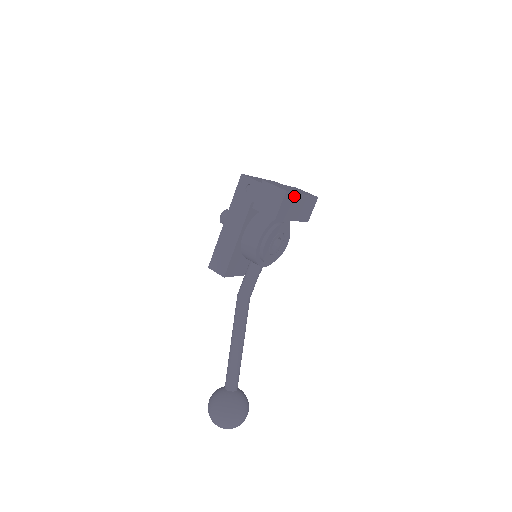
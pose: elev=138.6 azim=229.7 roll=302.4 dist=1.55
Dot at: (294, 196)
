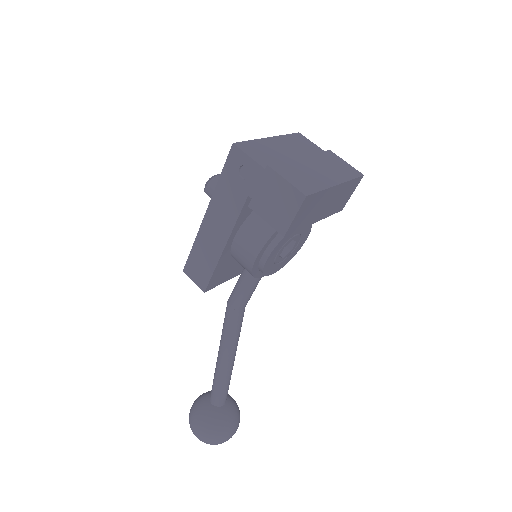
Dot at: (321, 194)
